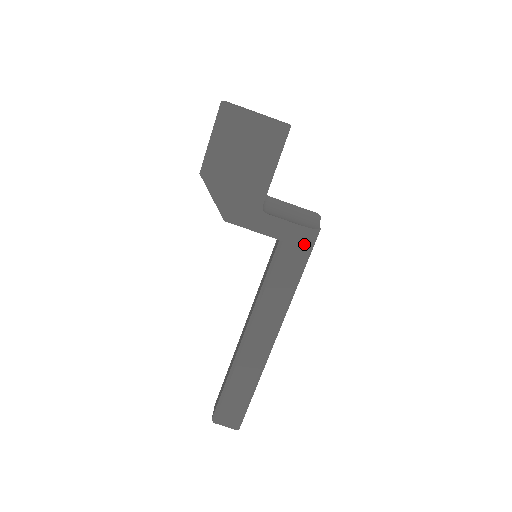
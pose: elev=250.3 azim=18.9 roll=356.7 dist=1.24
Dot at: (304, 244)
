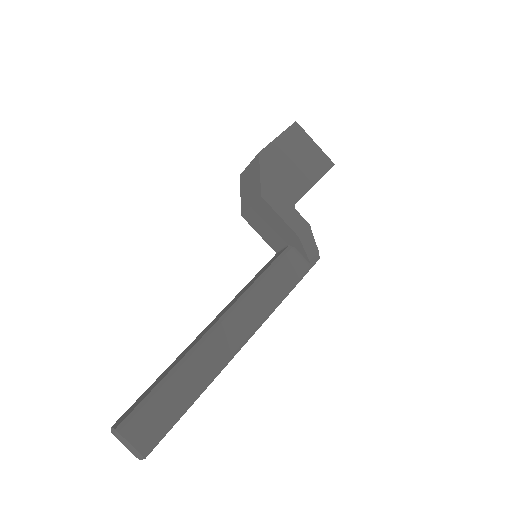
Dot at: (308, 258)
